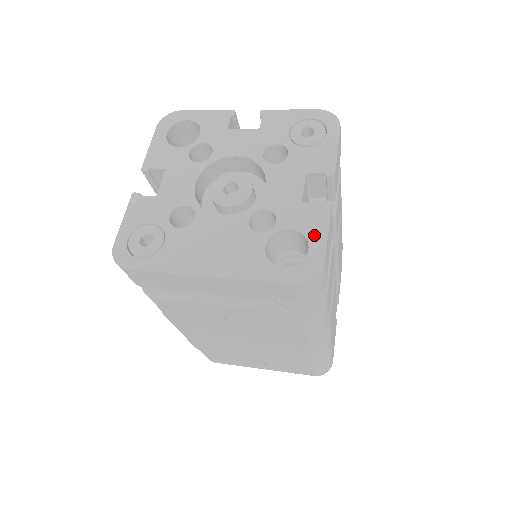
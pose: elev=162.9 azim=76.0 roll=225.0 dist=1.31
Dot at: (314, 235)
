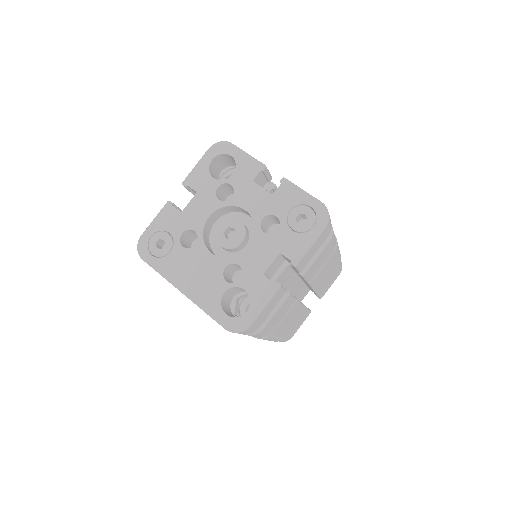
Dot at: (256, 304)
